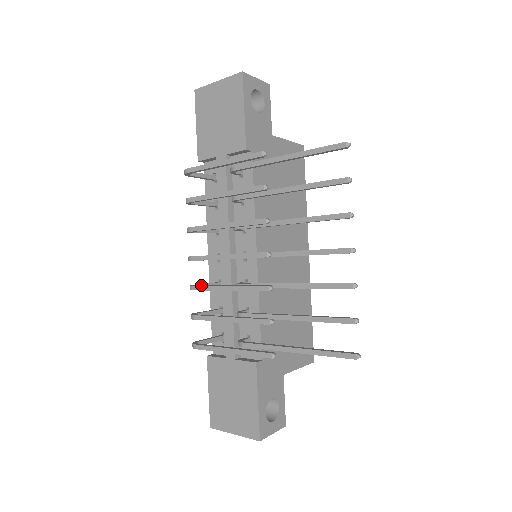
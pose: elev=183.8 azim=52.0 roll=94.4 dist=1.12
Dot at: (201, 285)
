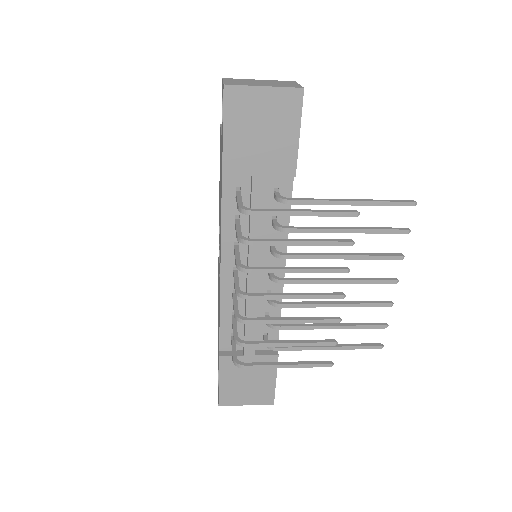
Dot at: (257, 318)
